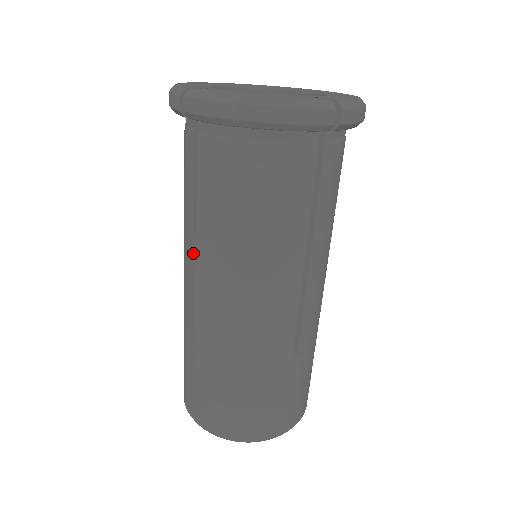
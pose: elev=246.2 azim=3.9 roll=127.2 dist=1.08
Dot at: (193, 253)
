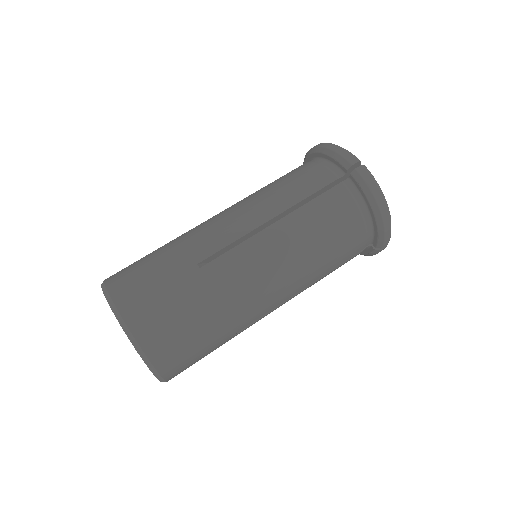
Dot at: (267, 222)
